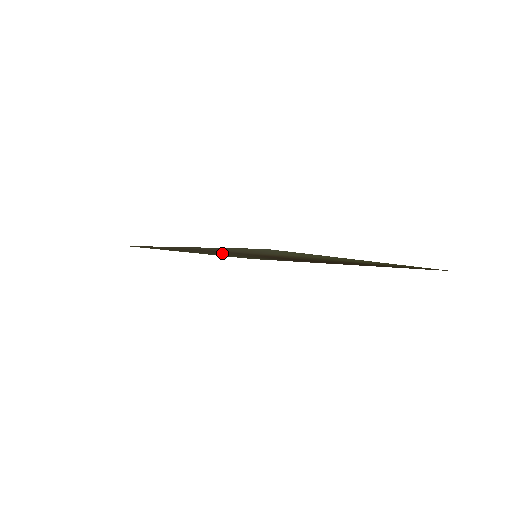
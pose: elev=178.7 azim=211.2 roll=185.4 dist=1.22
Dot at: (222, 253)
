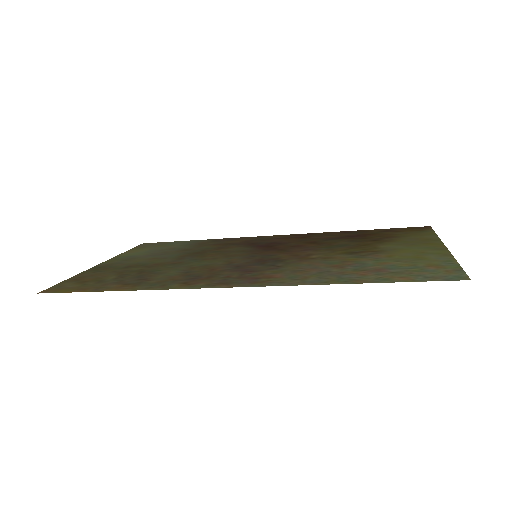
Dot at: (209, 263)
